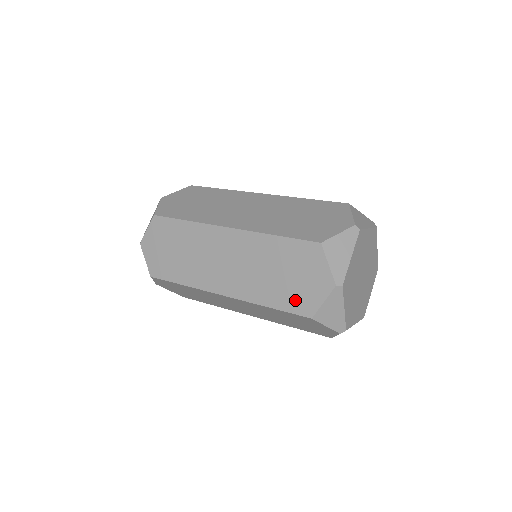
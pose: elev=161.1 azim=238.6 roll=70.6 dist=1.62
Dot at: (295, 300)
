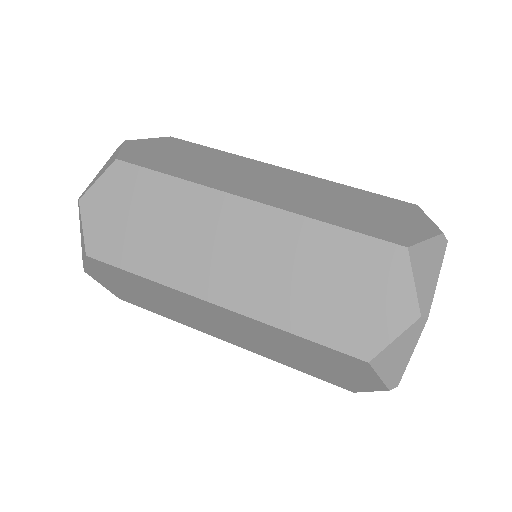
Dot at: (345, 329)
